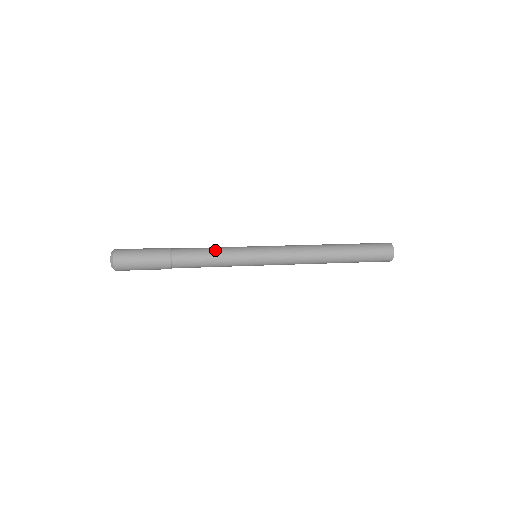
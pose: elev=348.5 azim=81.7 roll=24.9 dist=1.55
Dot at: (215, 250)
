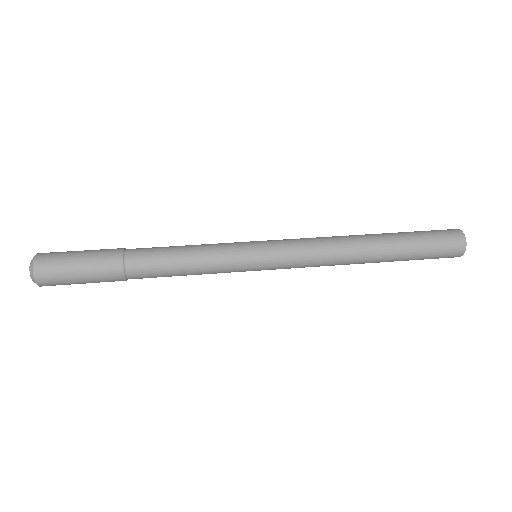
Dot at: (193, 267)
